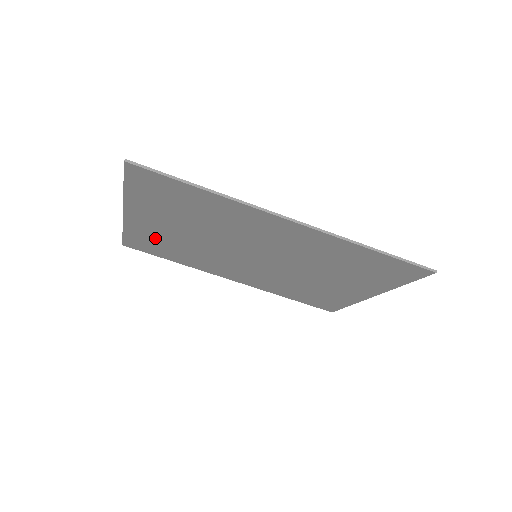
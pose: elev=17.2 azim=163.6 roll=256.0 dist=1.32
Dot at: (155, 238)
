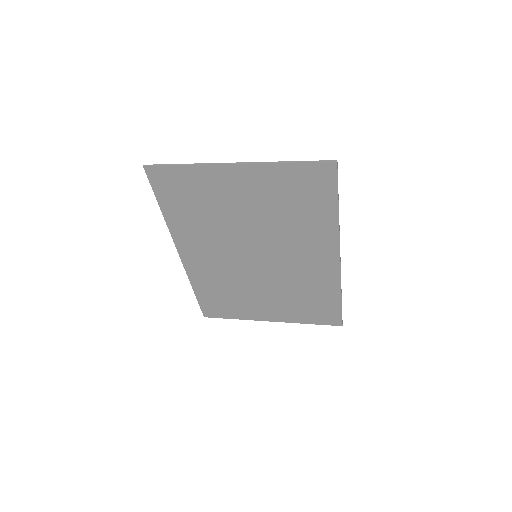
Dot at: (204, 191)
